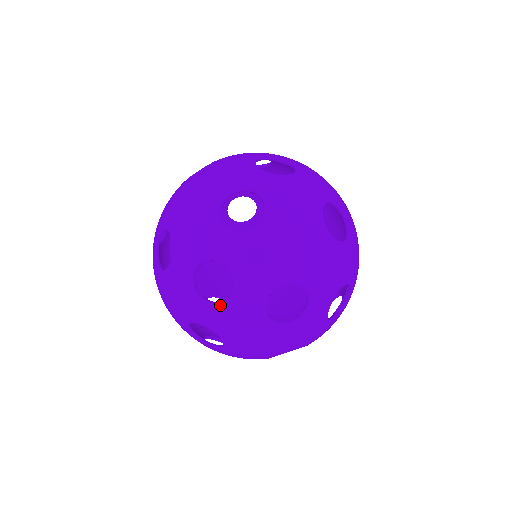
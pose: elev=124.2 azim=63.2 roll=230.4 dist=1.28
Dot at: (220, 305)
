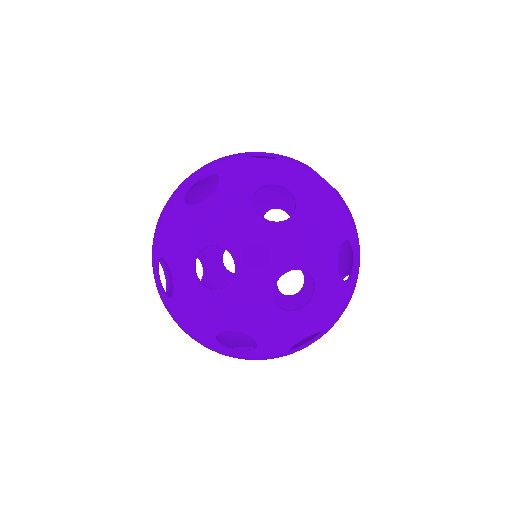
Dot at: (167, 287)
